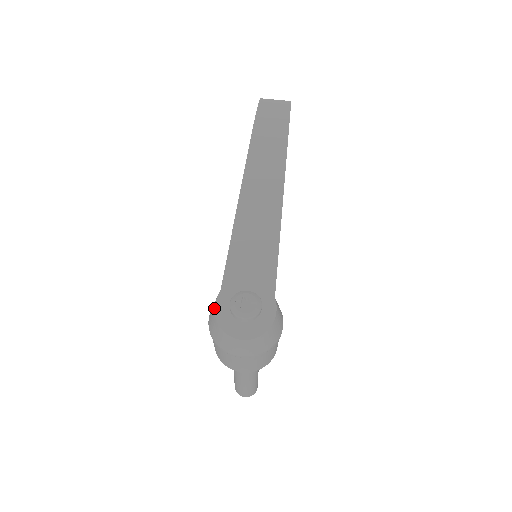
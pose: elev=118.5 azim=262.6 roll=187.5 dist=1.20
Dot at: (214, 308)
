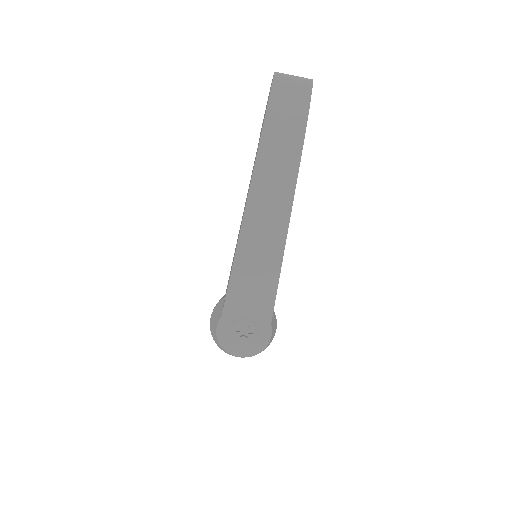
Dot at: (216, 330)
